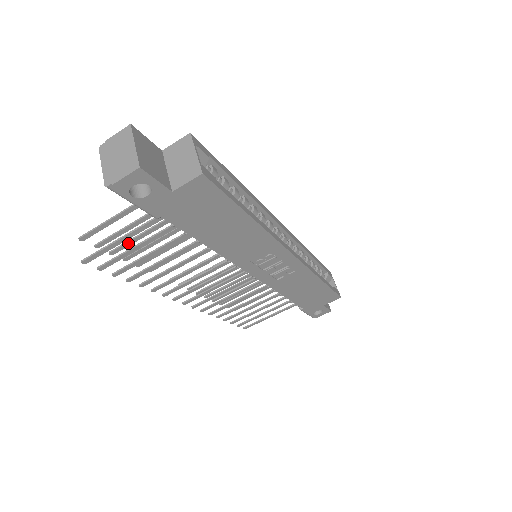
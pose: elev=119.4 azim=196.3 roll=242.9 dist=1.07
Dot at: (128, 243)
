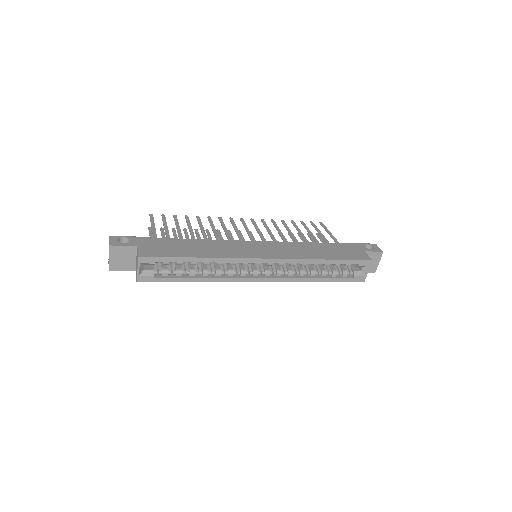
Dot at: (176, 222)
